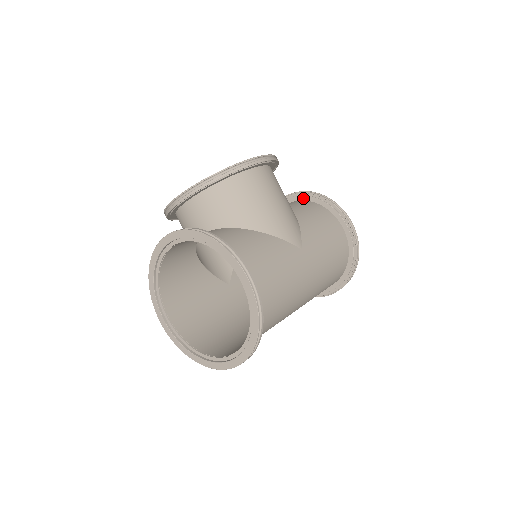
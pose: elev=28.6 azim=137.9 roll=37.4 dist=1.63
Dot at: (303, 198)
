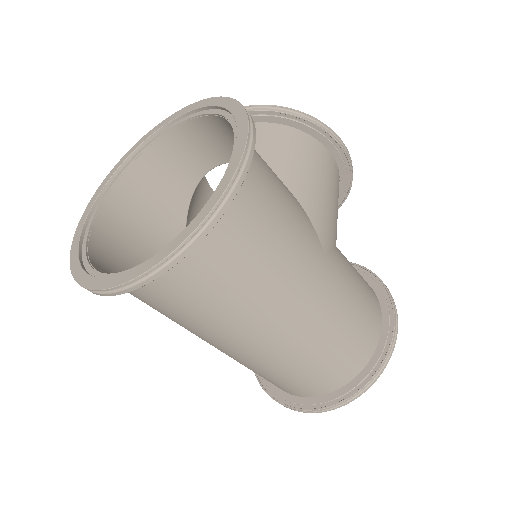
Dot at: occluded
